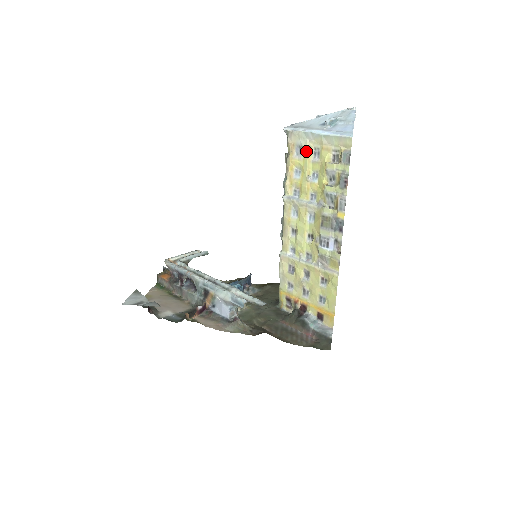
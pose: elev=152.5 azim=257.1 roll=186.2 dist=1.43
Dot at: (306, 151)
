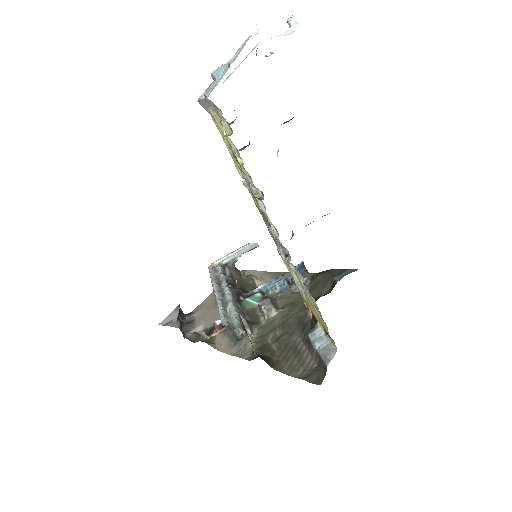
Dot at: occluded
